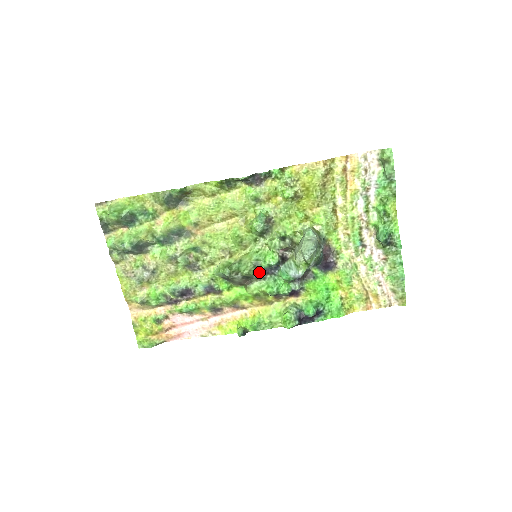
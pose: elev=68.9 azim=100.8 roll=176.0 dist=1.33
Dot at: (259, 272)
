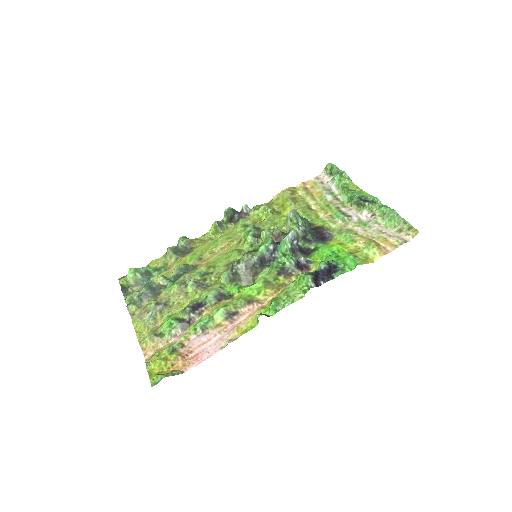
Dot at: (259, 255)
